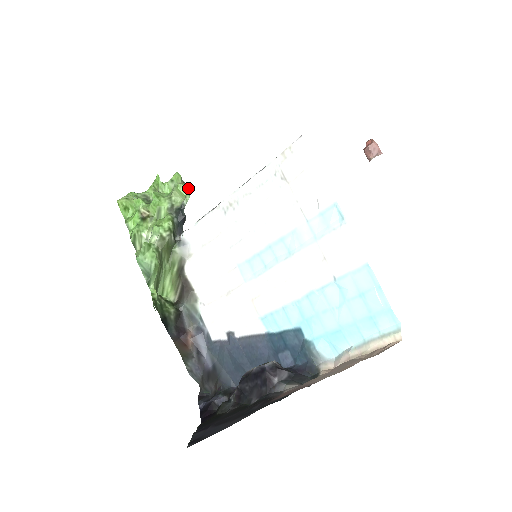
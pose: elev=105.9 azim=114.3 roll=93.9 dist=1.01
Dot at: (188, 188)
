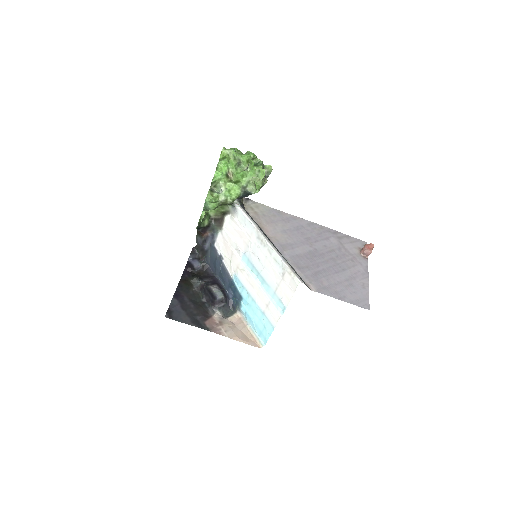
Dot at: (262, 186)
